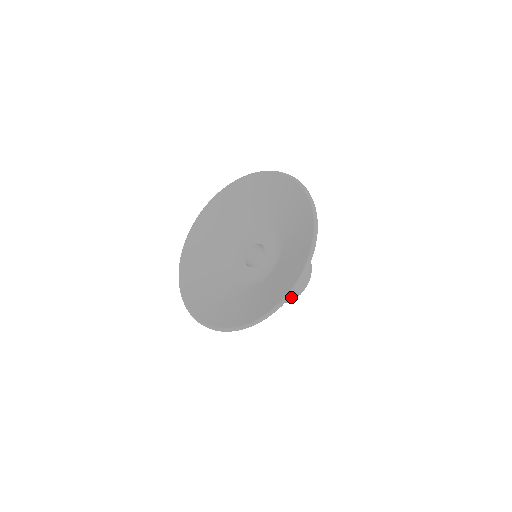
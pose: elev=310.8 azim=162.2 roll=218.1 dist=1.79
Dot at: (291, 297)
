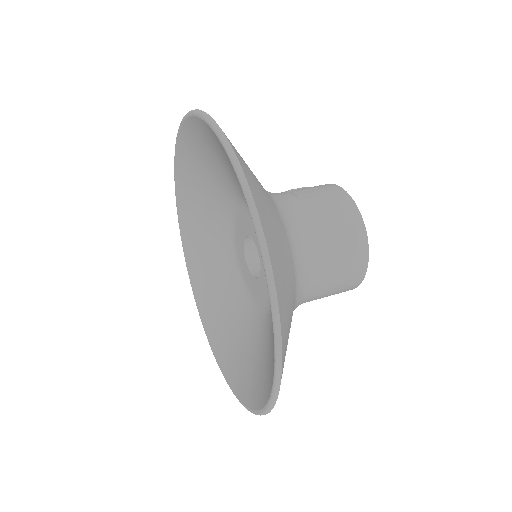
Dot at: (355, 277)
